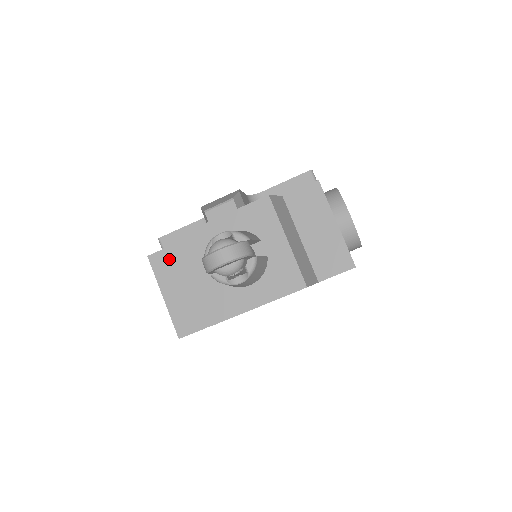
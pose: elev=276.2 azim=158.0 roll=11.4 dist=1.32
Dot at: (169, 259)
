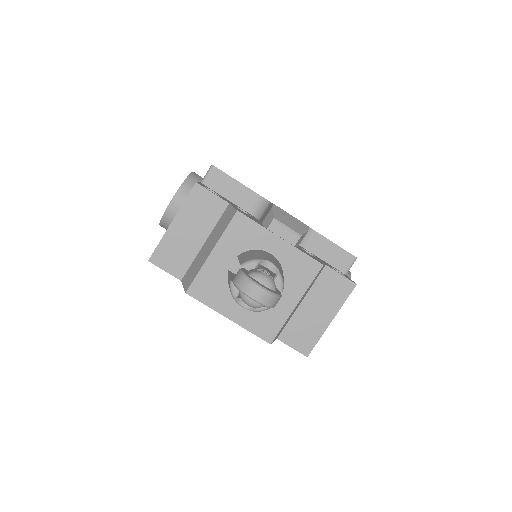
Dot at: (208, 204)
